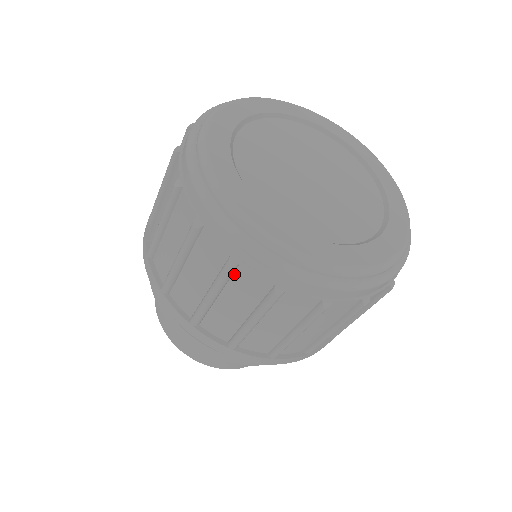
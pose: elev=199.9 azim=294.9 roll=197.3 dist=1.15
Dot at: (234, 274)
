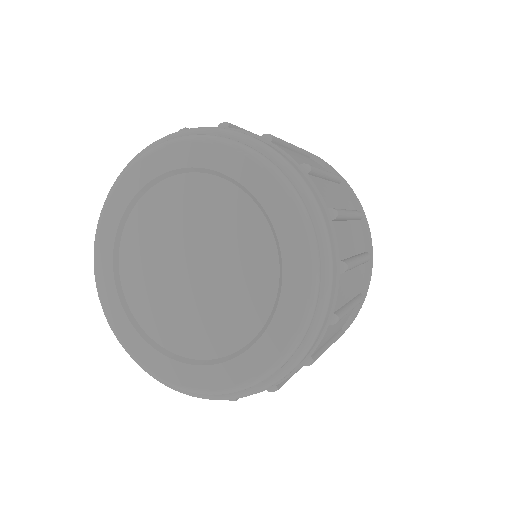
Dot at: occluded
